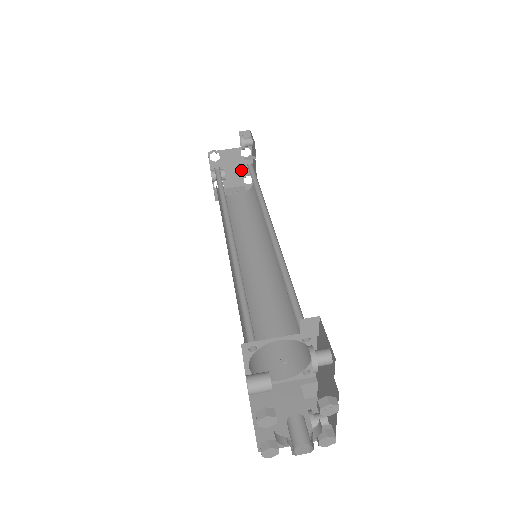
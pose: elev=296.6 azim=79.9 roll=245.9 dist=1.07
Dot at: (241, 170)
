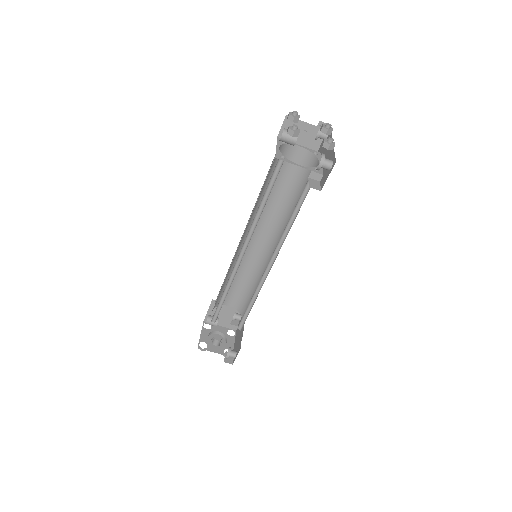
Dot at: occluded
